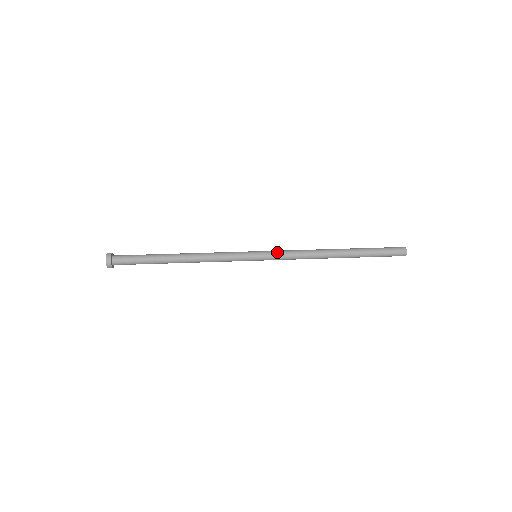
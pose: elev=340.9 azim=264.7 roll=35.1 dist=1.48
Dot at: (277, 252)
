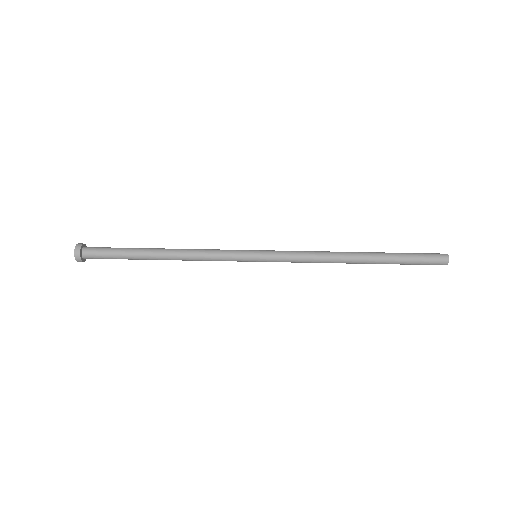
Dot at: (282, 257)
